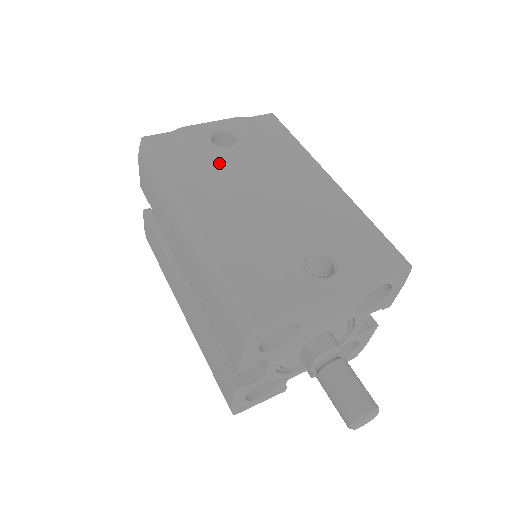
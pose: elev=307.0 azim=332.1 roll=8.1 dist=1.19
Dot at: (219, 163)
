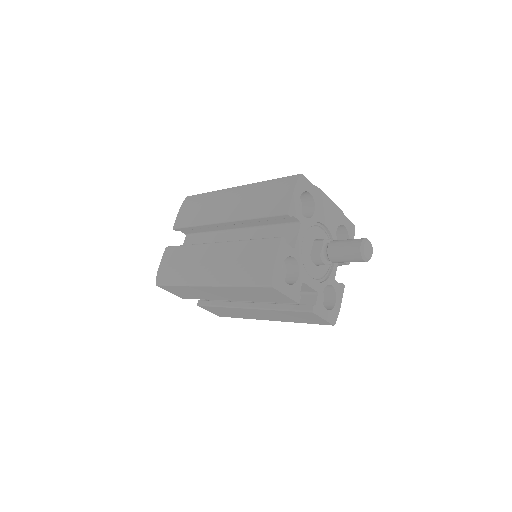
Dot at: occluded
